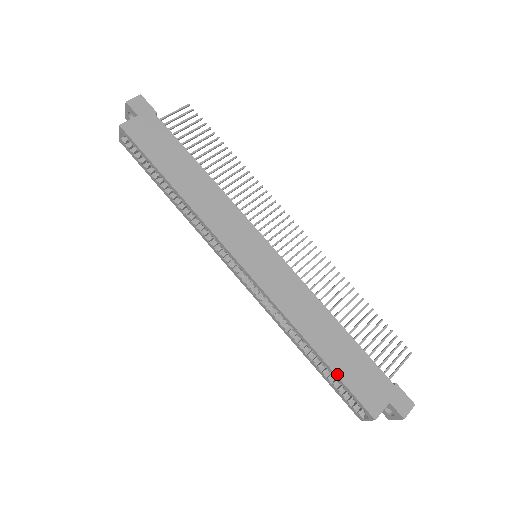
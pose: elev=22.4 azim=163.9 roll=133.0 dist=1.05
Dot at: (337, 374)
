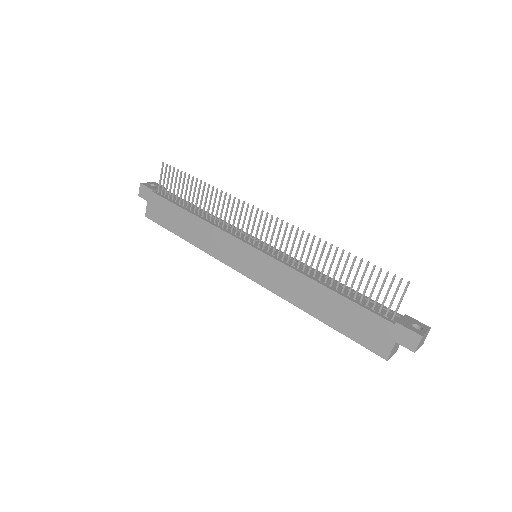
Dot at: (342, 332)
